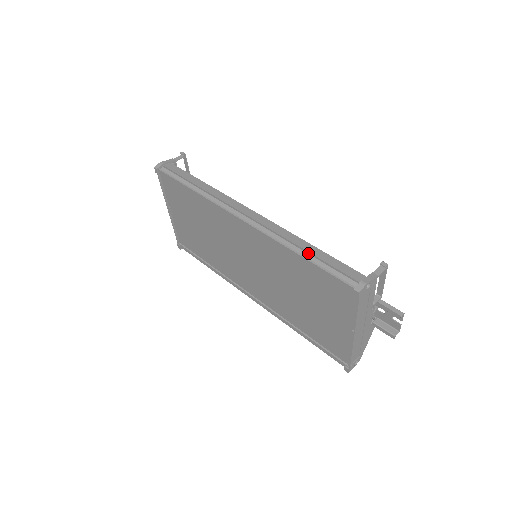
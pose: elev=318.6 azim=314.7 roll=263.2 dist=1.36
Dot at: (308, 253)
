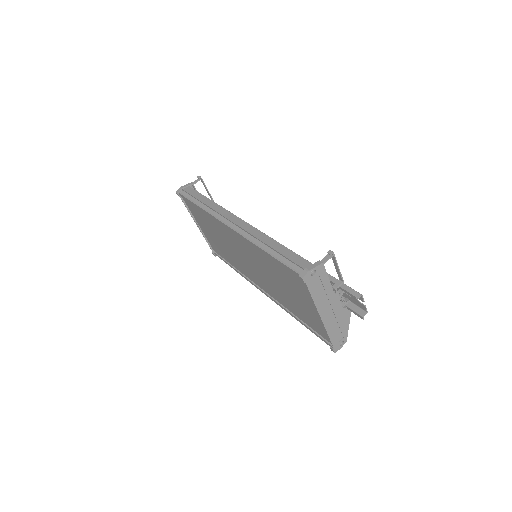
Dot at: (272, 249)
